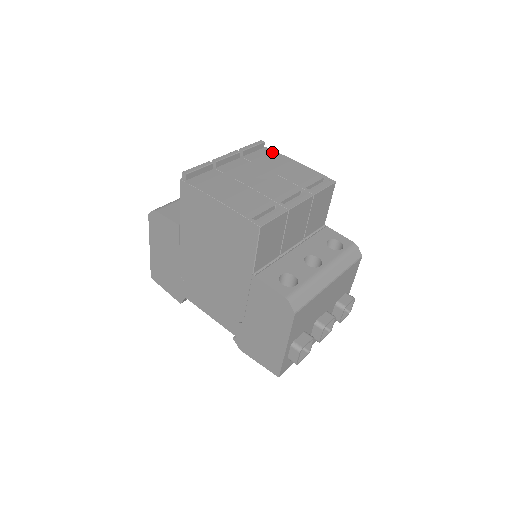
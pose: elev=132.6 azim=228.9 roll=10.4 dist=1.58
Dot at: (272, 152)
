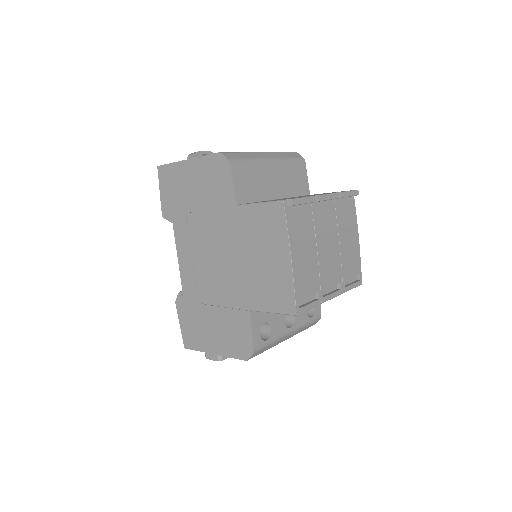
Dot at: (354, 209)
